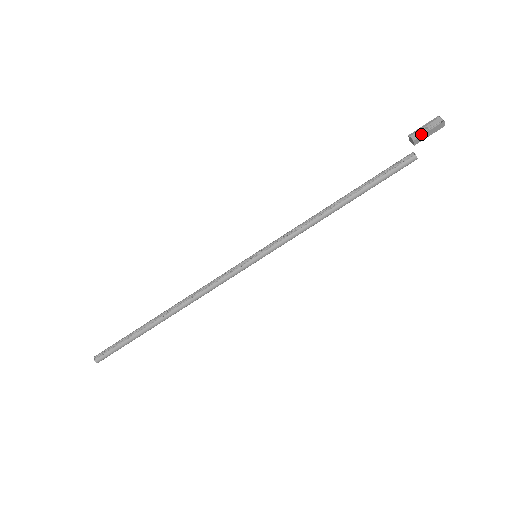
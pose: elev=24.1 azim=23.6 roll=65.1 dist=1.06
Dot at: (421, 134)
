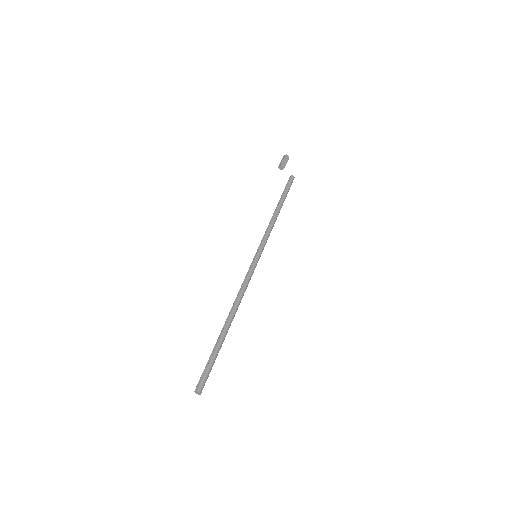
Dot at: occluded
